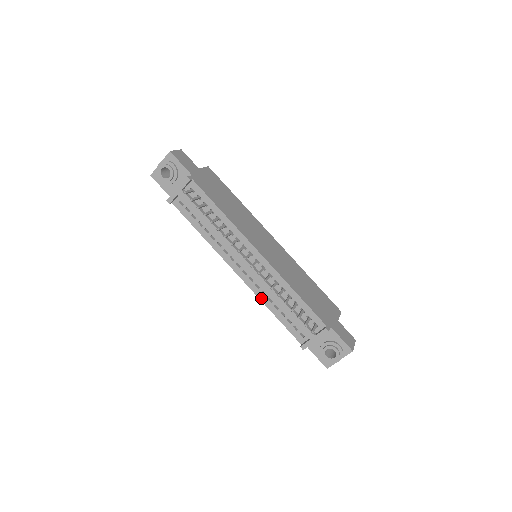
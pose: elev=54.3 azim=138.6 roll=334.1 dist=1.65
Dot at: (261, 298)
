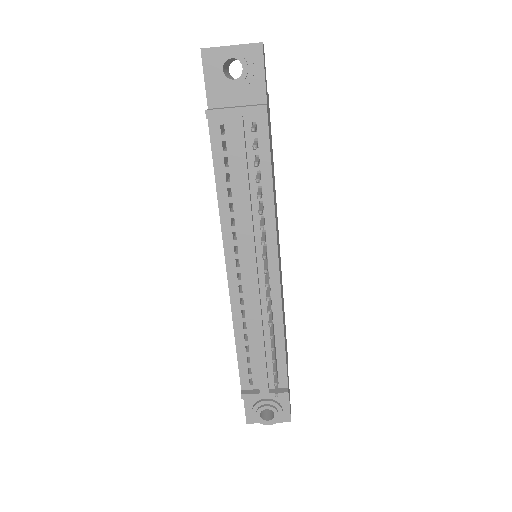
Dot at: (235, 317)
